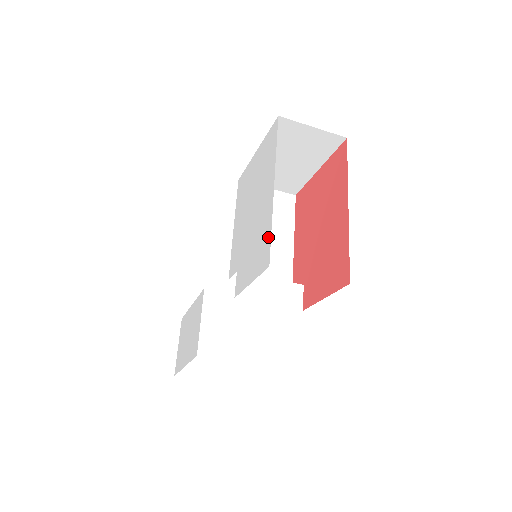
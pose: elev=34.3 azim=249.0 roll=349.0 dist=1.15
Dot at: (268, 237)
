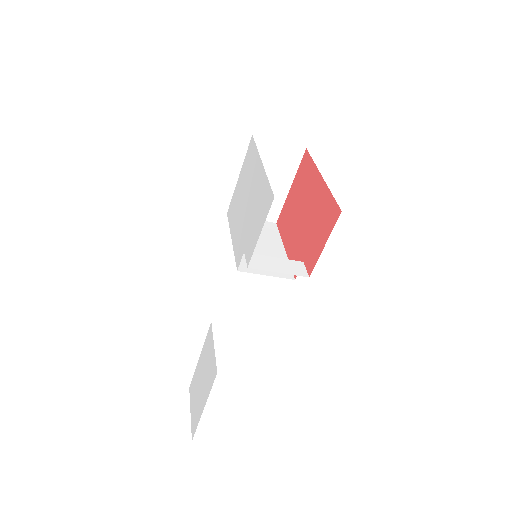
Dot at: (267, 188)
